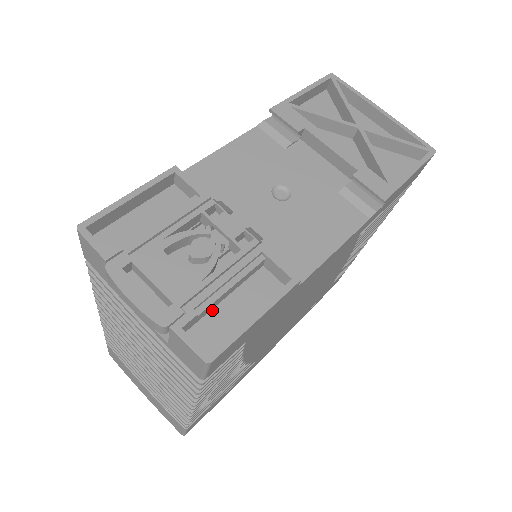
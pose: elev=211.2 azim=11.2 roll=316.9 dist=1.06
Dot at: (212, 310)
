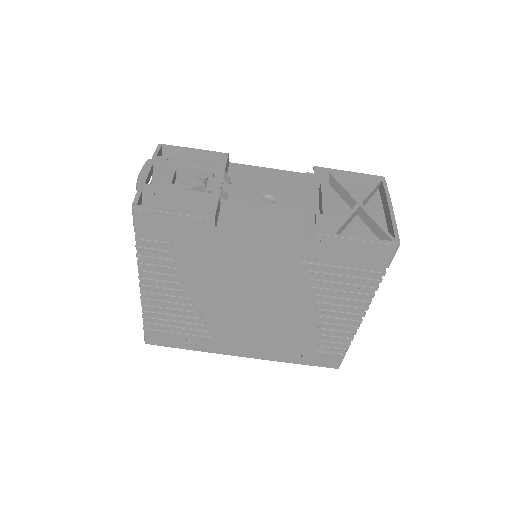
Dot at: (167, 205)
